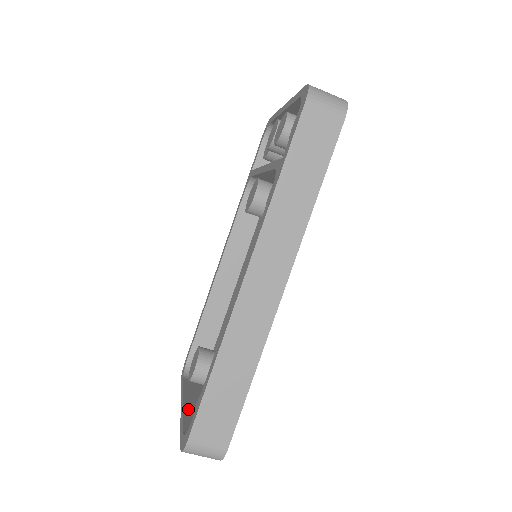
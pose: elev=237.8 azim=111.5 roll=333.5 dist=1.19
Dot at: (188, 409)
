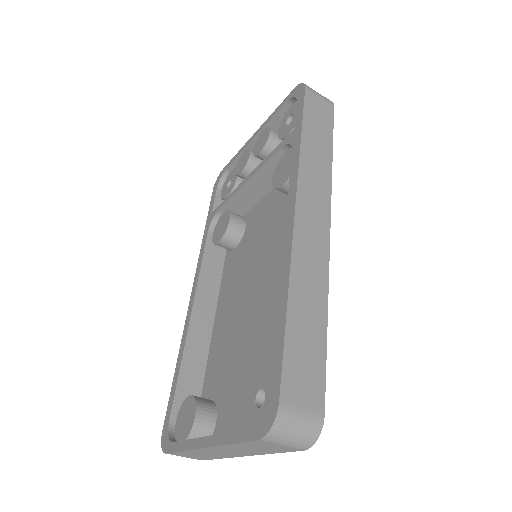
Dot at: occluded
